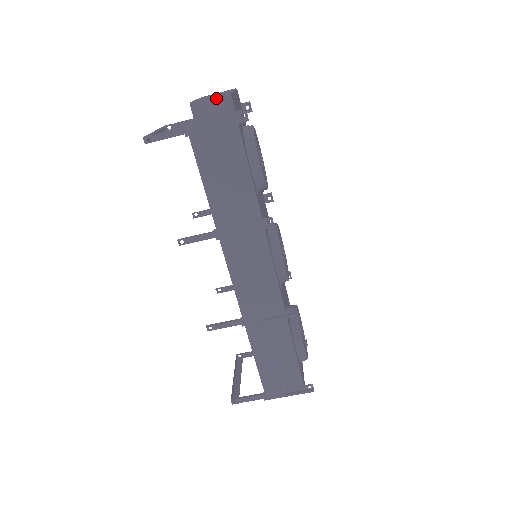
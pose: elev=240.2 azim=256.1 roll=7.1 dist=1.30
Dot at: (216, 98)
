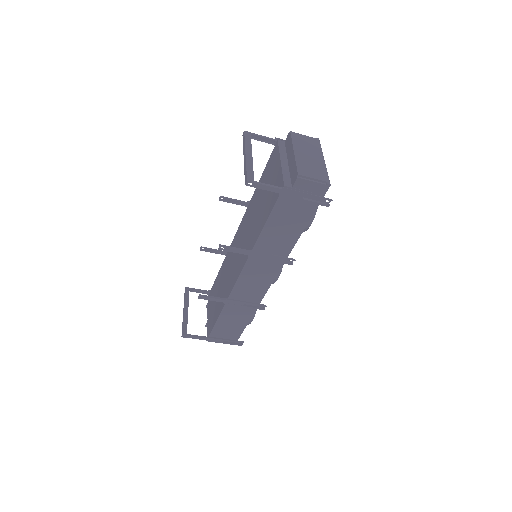
Dot at: (319, 182)
